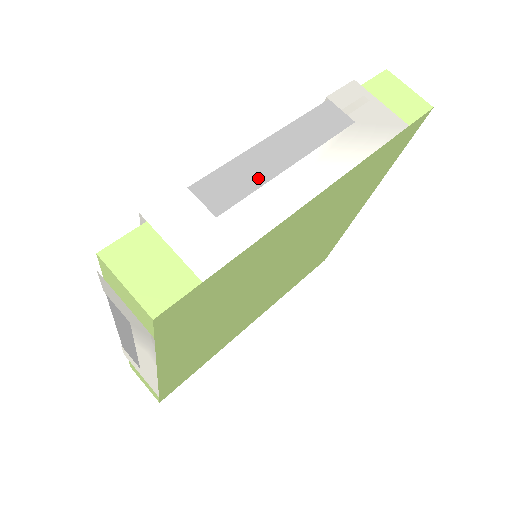
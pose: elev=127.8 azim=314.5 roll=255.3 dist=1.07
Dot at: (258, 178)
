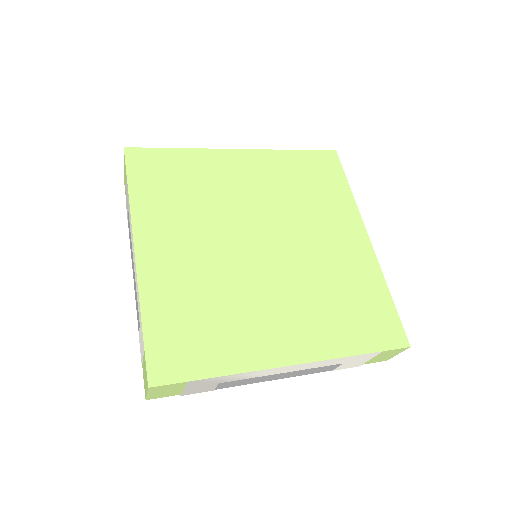
Dot at: occluded
